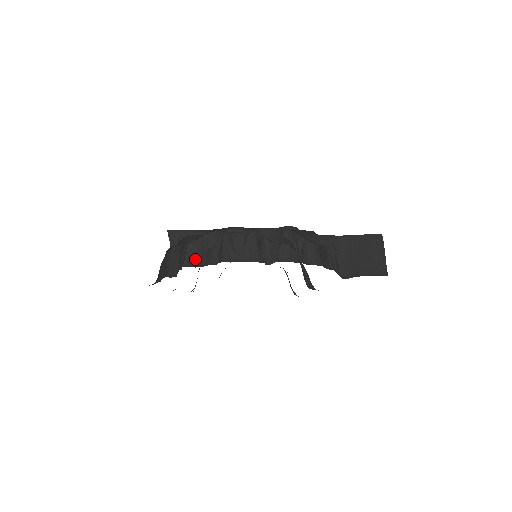
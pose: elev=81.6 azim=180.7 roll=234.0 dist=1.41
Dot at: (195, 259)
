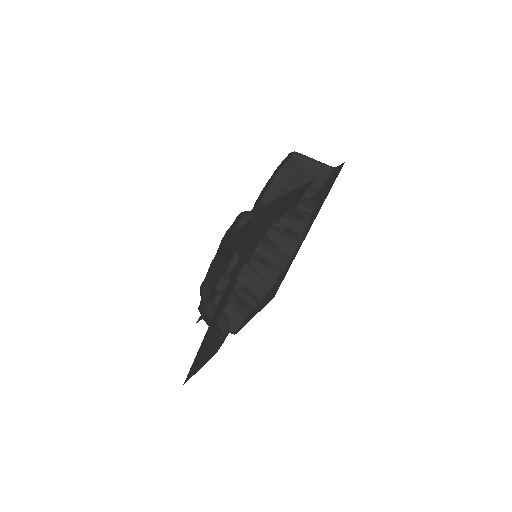
Dot at: (238, 314)
